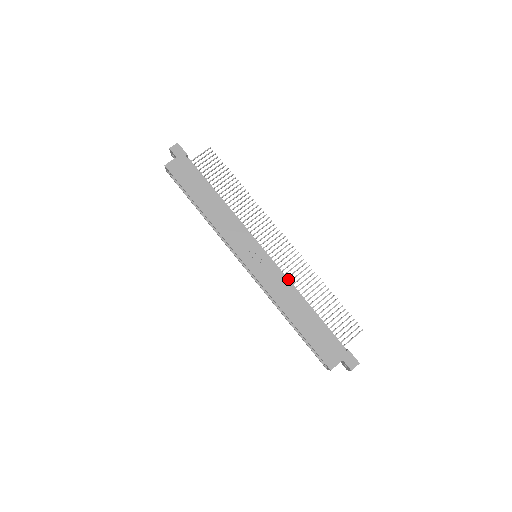
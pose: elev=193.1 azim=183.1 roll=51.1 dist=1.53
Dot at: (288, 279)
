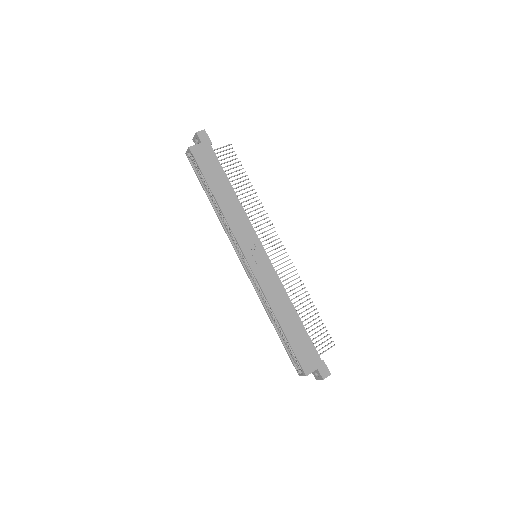
Dot at: occluded
